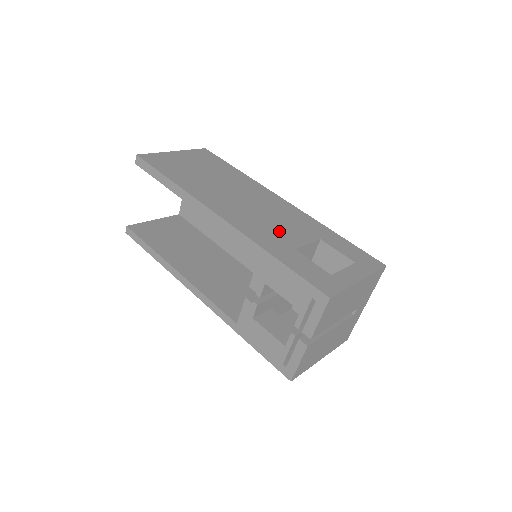
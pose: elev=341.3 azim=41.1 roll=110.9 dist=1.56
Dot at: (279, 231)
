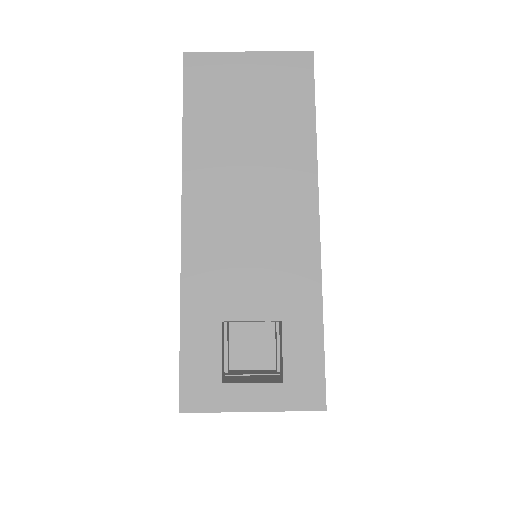
Dot at: (236, 281)
